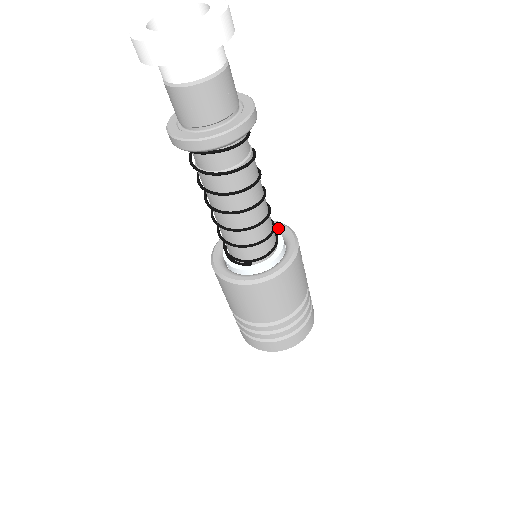
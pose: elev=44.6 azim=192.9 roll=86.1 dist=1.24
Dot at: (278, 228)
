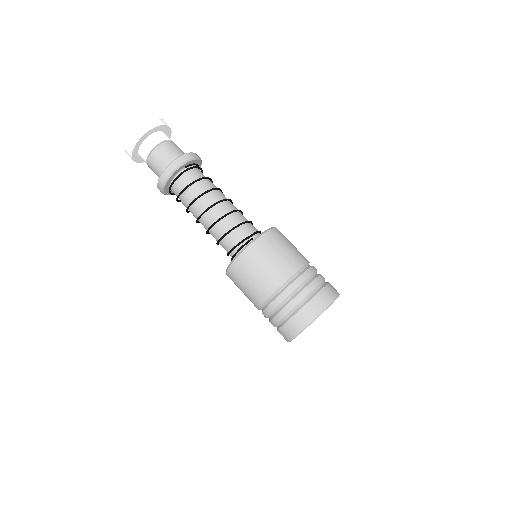
Dot at: occluded
